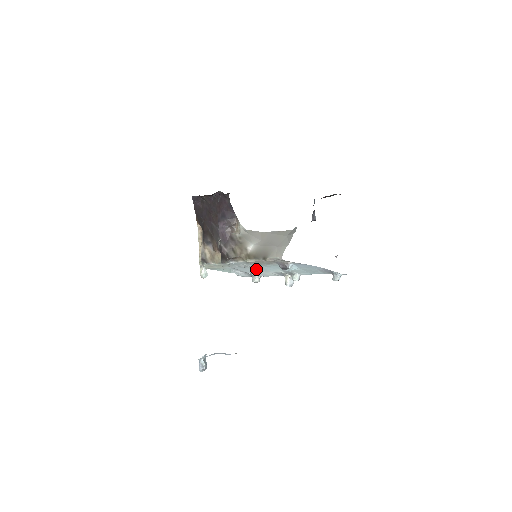
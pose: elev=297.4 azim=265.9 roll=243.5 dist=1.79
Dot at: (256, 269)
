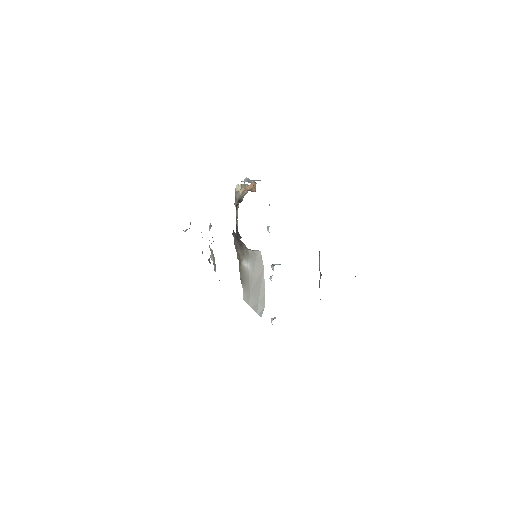
Dot at: occluded
